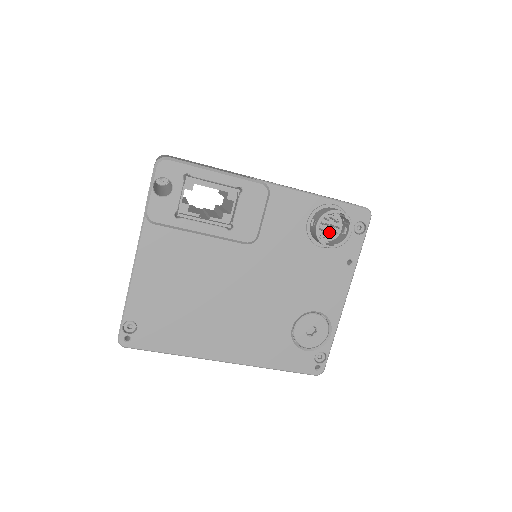
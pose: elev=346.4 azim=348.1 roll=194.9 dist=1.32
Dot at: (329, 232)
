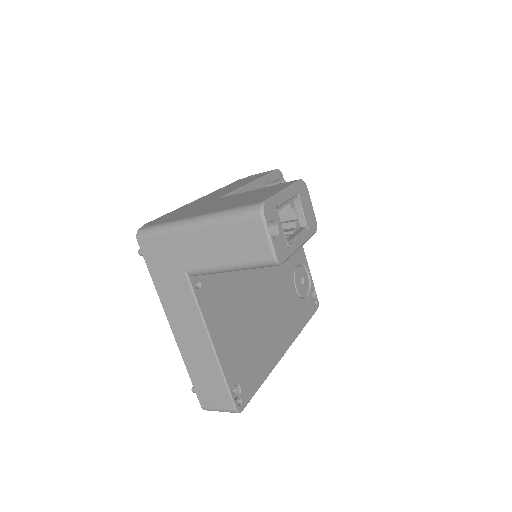
Dot at: occluded
